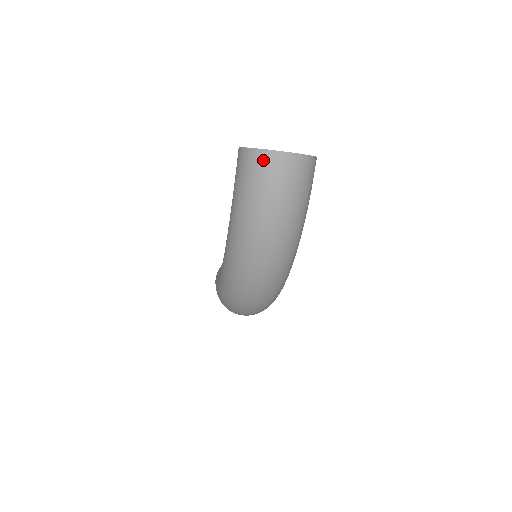
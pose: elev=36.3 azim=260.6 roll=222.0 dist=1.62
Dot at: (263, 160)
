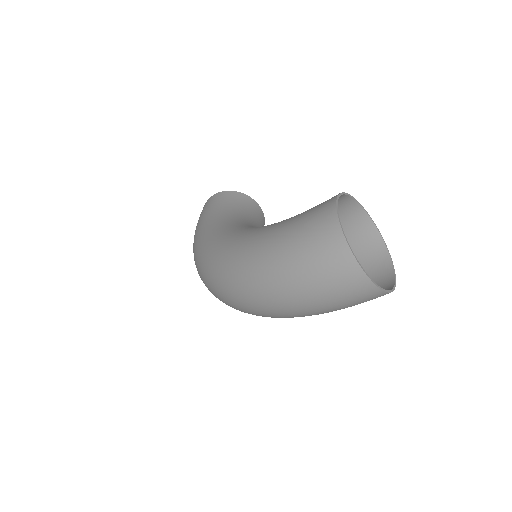
Dot at: (340, 260)
